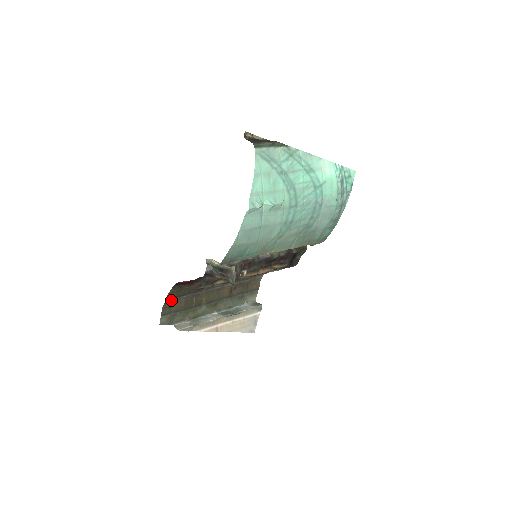
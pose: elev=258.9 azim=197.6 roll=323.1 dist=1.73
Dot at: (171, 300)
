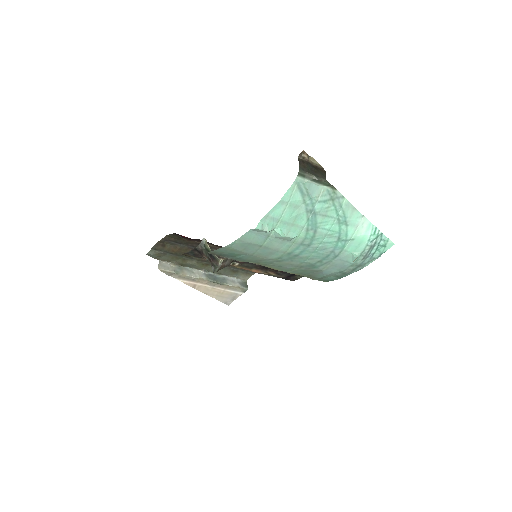
Dot at: (167, 241)
